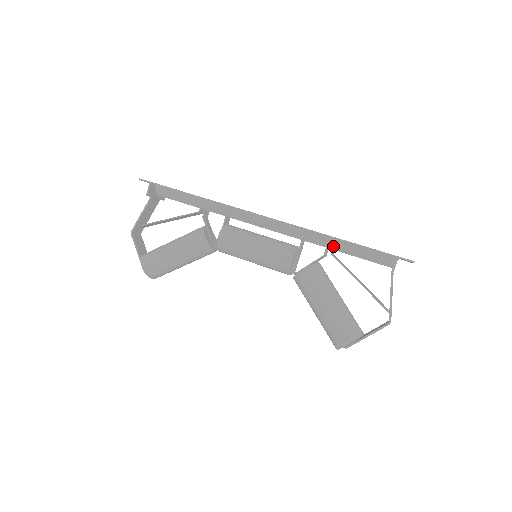
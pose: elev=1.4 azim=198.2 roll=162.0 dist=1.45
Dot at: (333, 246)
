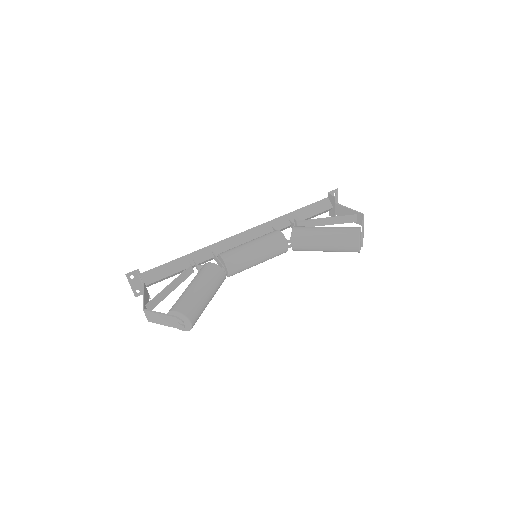
Dot at: (294, 218)
